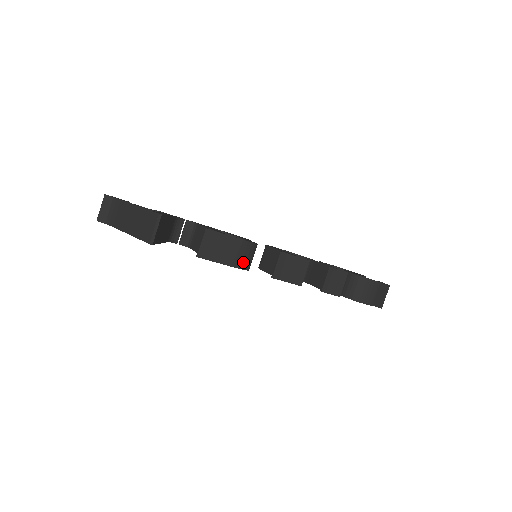
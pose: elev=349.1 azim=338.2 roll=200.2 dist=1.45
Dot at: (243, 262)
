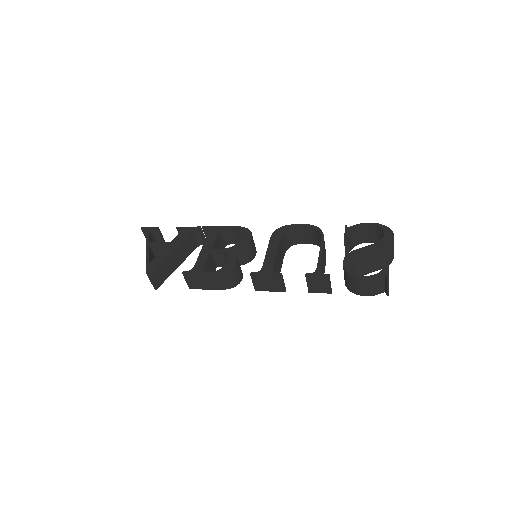
Dot at: (226, 285)
